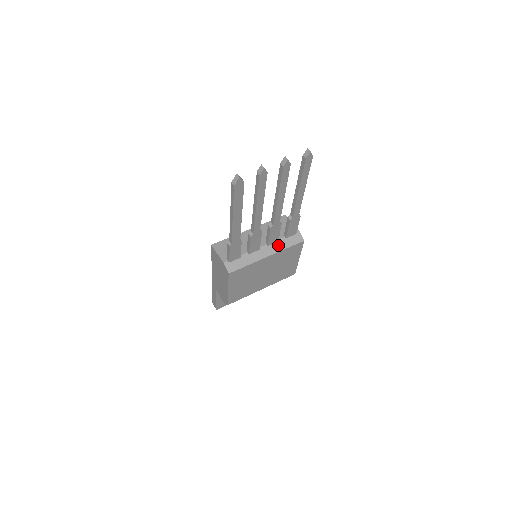
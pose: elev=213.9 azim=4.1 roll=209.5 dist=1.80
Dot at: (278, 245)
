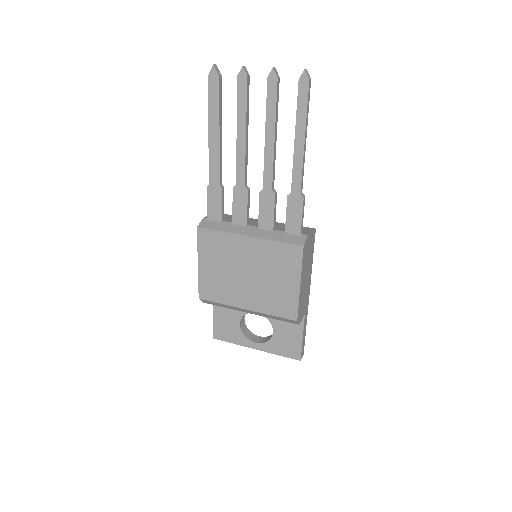
Dot at: (270, 234)
